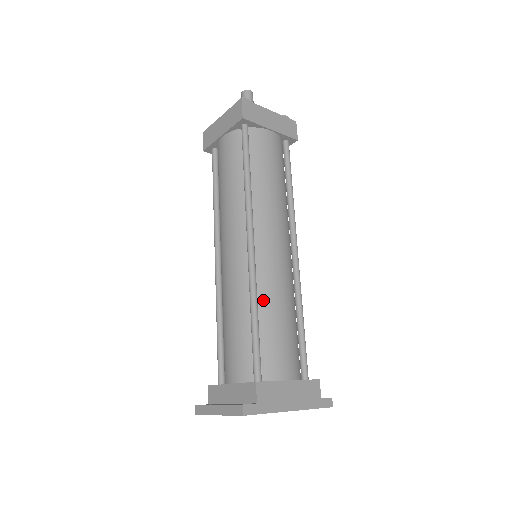
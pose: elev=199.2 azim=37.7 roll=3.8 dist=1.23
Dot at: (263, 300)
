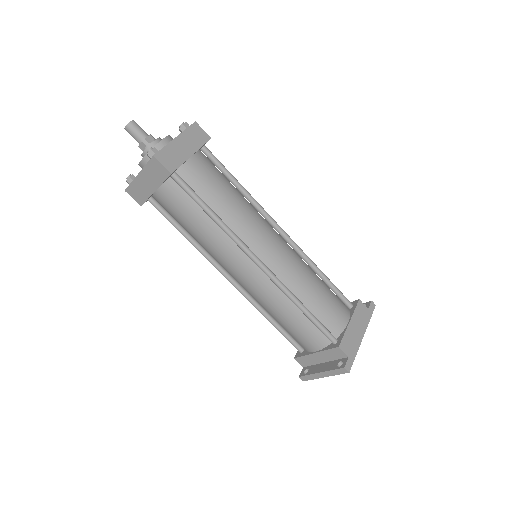
Dot at: (298, 292)
